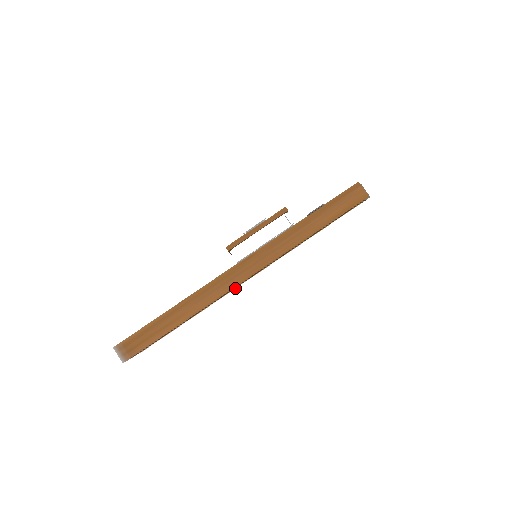
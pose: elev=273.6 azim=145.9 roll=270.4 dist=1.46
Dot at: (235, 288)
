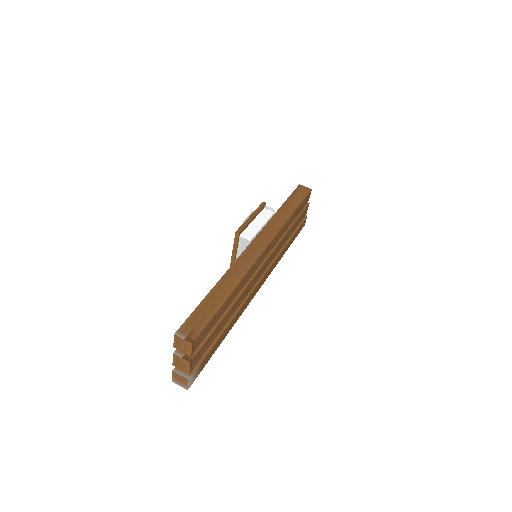
Dot at: (248, 303)
